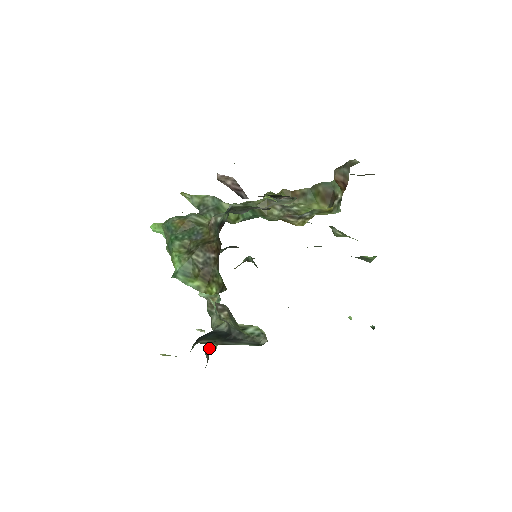
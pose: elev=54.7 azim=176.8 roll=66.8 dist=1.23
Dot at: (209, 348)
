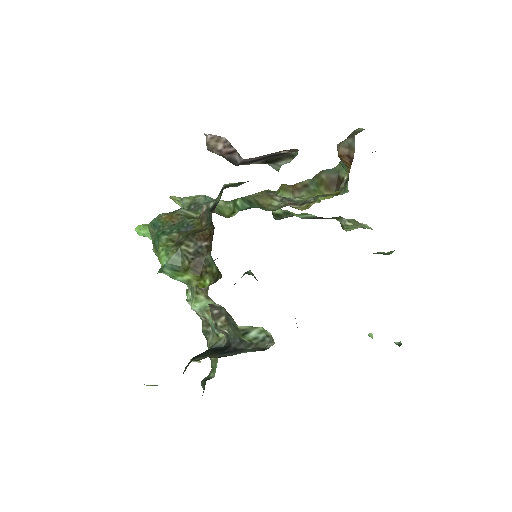
Dot at: (205, 377)
